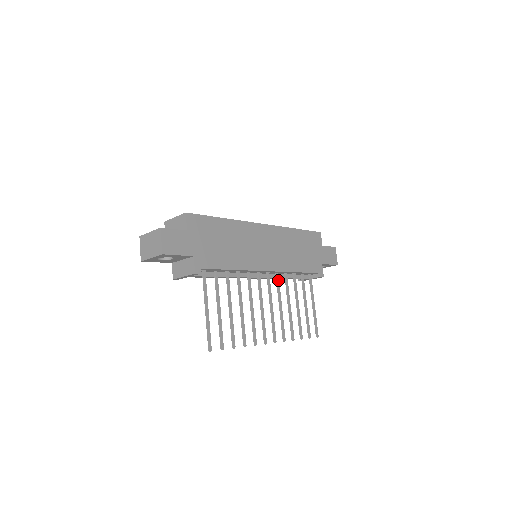
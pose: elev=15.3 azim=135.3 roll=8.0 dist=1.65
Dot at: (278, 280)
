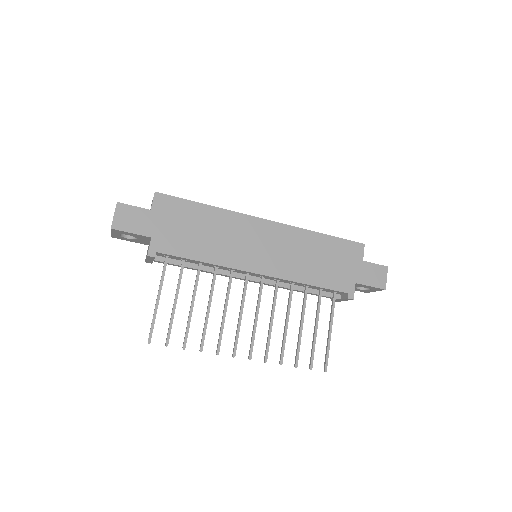
Dot at: (276, 288)
